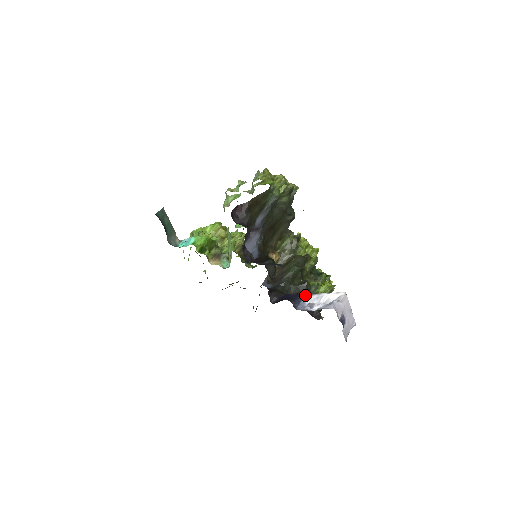
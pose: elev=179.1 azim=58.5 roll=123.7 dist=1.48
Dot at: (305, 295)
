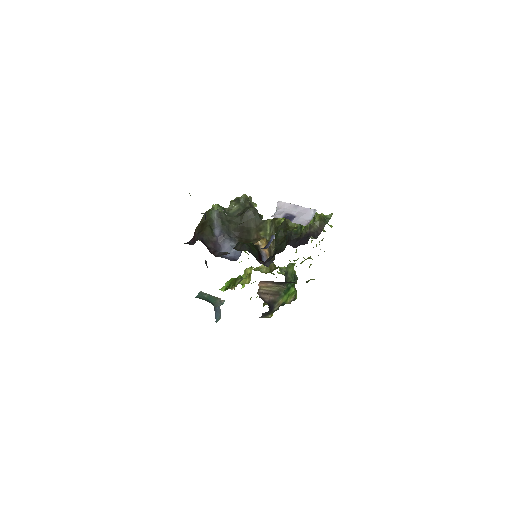
Dot at: (274, 236)
